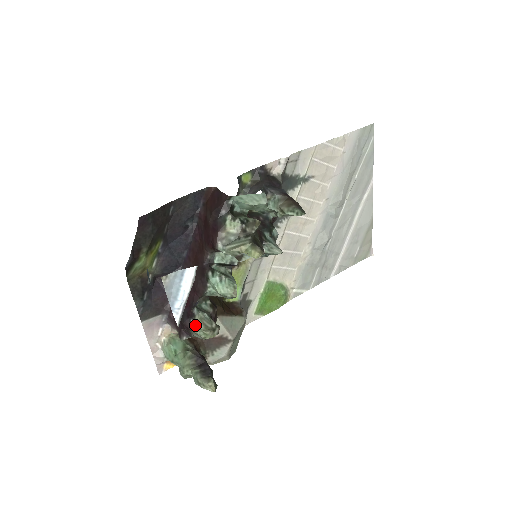
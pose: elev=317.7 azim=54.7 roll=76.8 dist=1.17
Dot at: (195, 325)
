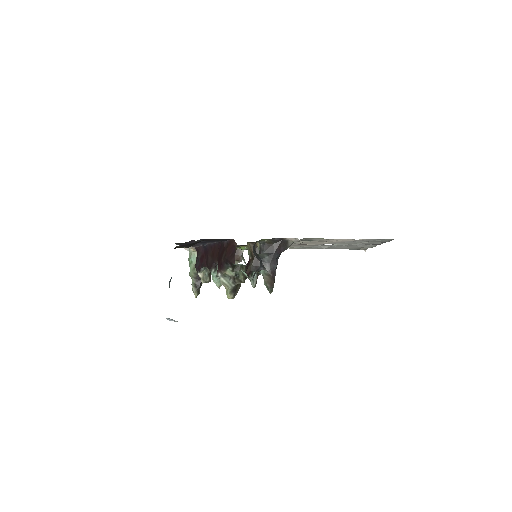
Dot at: (199, 274)
